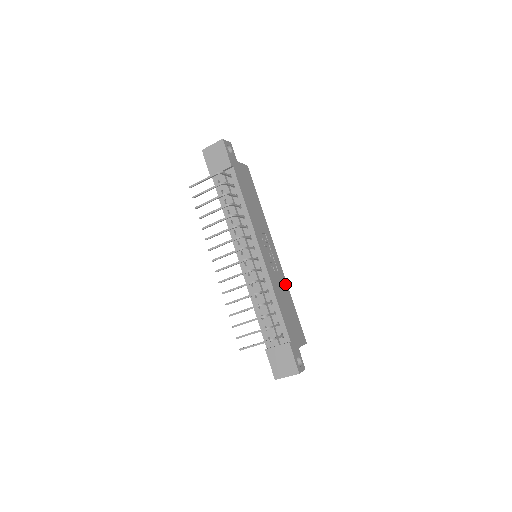
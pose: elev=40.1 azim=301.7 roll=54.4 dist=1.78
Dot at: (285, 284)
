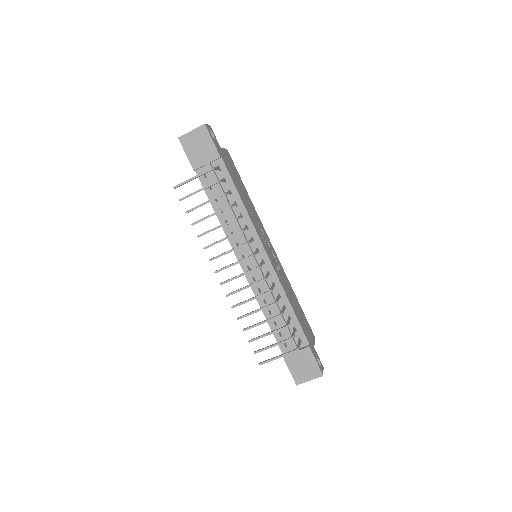
Dot at: (287, 280)
